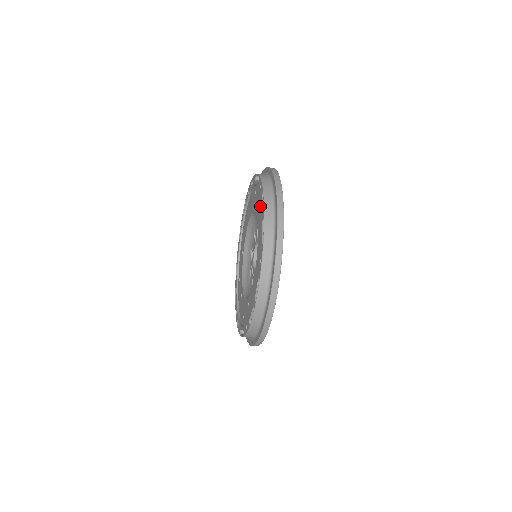
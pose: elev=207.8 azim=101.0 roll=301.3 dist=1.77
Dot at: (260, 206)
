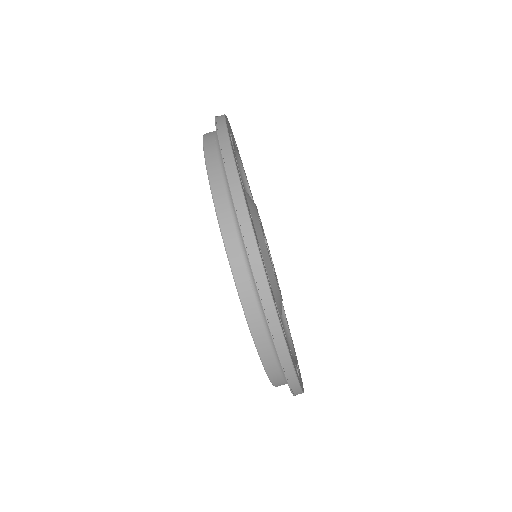
Dot at: occluded
